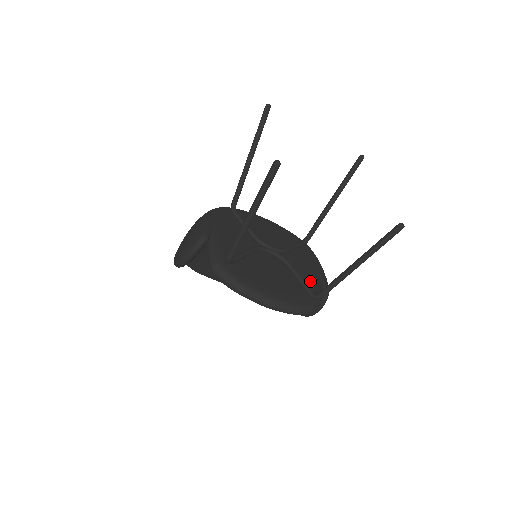
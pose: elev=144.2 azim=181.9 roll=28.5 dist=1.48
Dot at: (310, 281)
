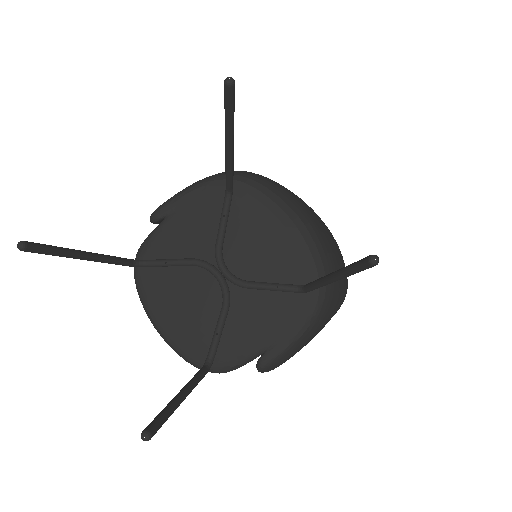
Dot at: (241, 341)
